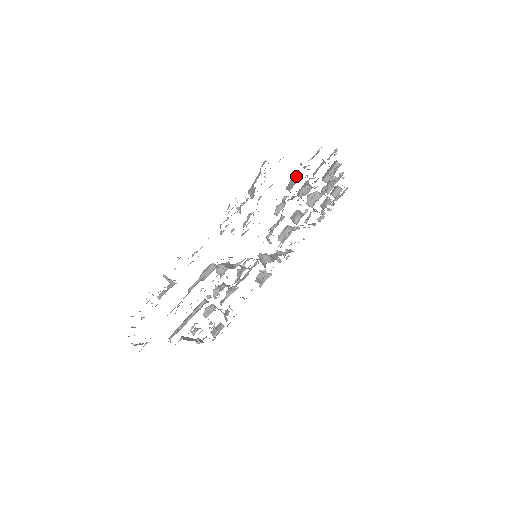
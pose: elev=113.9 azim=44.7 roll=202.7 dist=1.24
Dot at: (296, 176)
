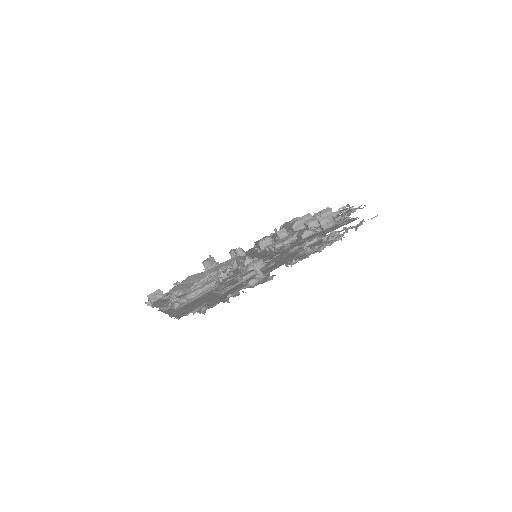
Dot at: occluded
